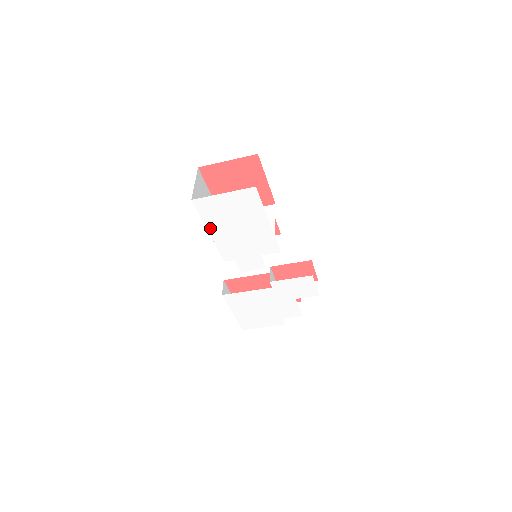
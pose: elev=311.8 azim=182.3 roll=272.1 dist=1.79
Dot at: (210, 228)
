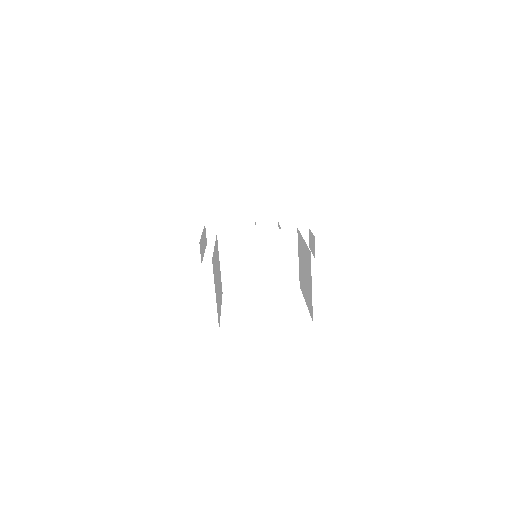
Dot at: occluded
